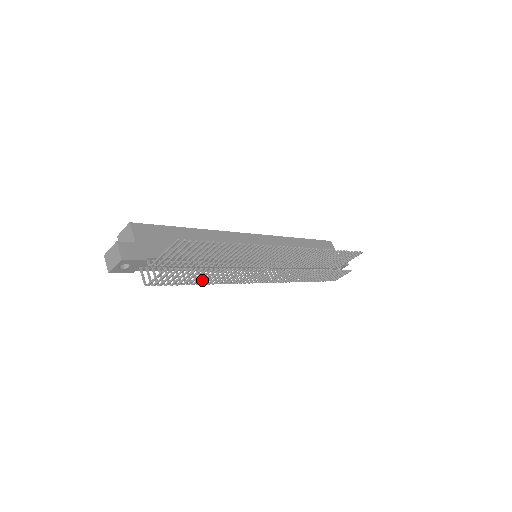
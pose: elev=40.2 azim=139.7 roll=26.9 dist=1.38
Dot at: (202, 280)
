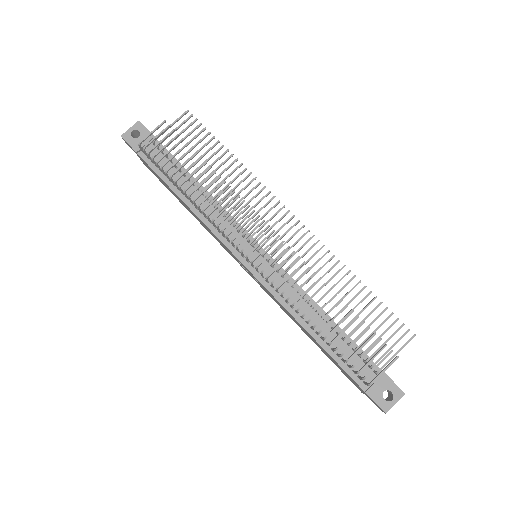
Dot at: (187, 179)
